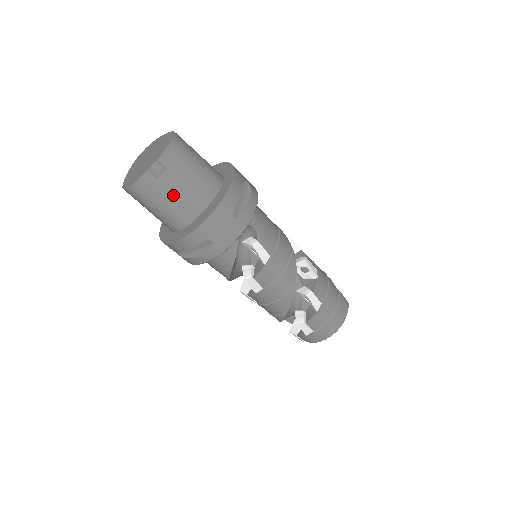
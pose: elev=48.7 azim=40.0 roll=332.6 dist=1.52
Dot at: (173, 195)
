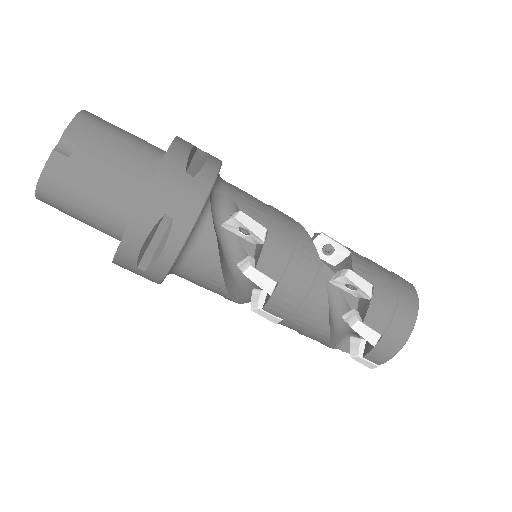
Dot at: (99, 175)
